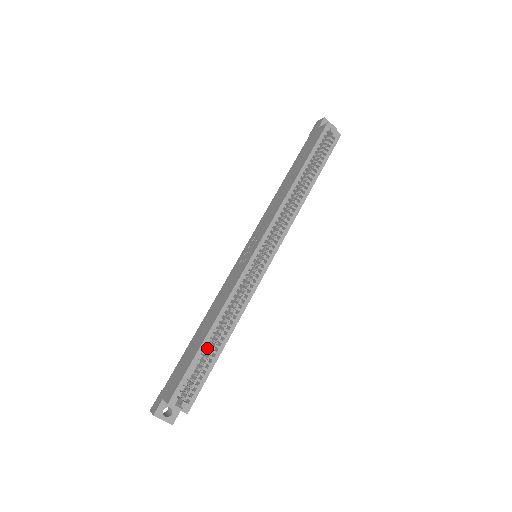
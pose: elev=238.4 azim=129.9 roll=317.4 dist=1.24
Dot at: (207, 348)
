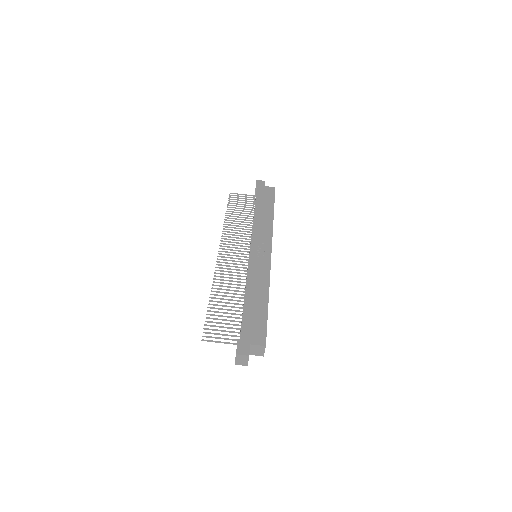
Dot at: occluded
